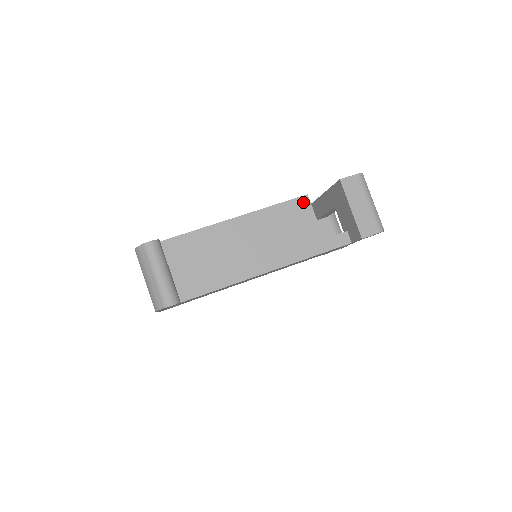
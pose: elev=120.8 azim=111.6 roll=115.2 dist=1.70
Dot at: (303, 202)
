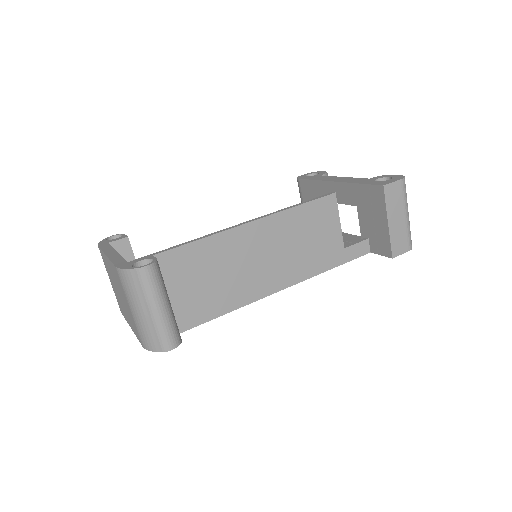
Dot at: (329, 202)
